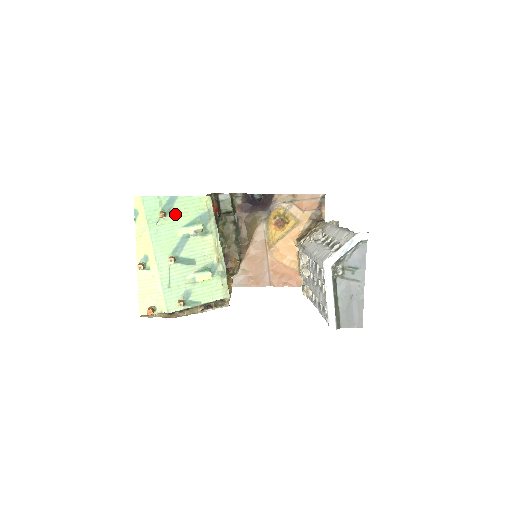
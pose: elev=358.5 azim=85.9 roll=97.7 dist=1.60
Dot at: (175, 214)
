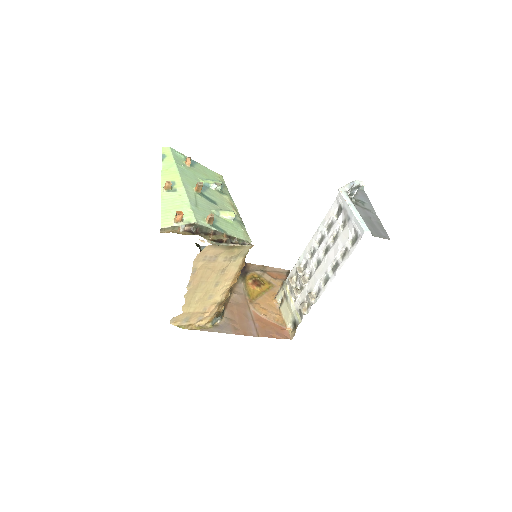
Dot at: (196, 170)
